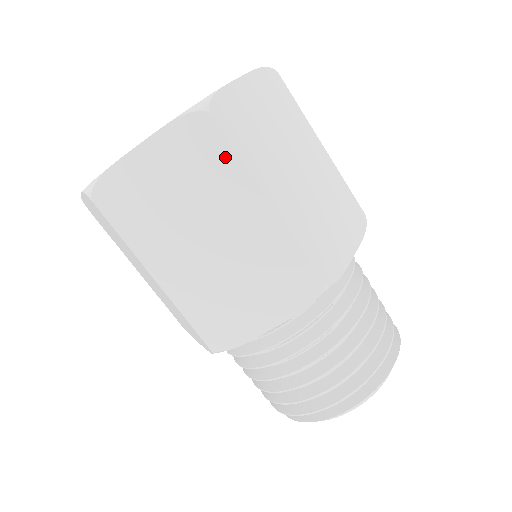
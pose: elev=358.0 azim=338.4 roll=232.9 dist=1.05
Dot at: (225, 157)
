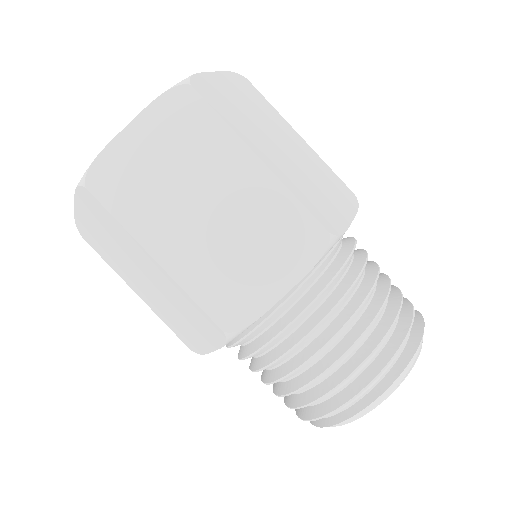
Dot at: (210, 123)
